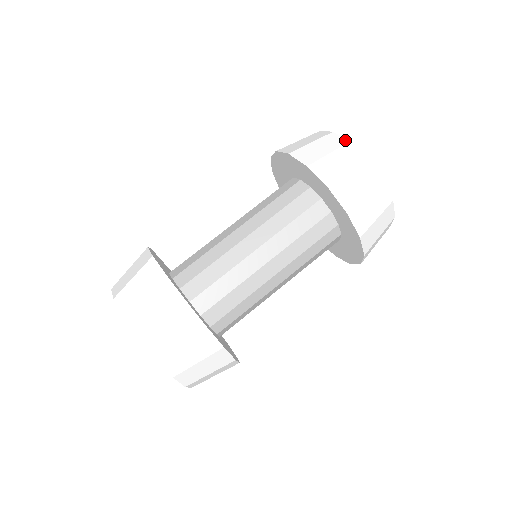
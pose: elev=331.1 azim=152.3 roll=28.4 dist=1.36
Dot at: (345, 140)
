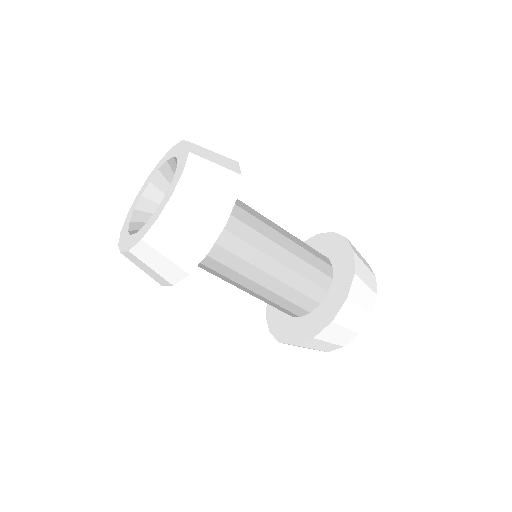
Dot at: occluded
